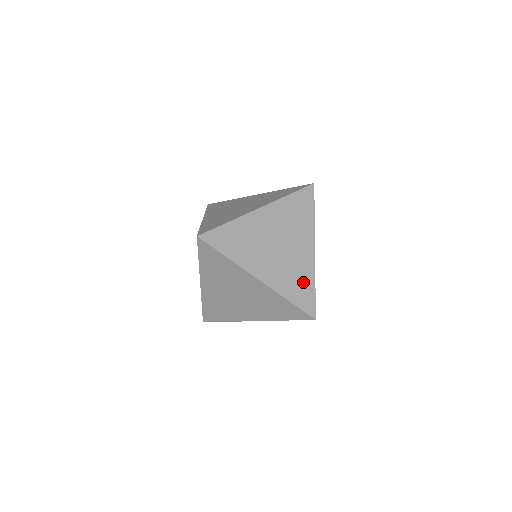
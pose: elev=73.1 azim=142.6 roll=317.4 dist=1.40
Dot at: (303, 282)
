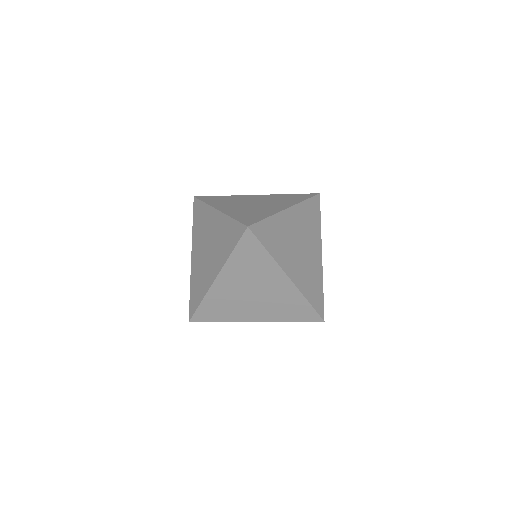
Dot at: (257, 215)
